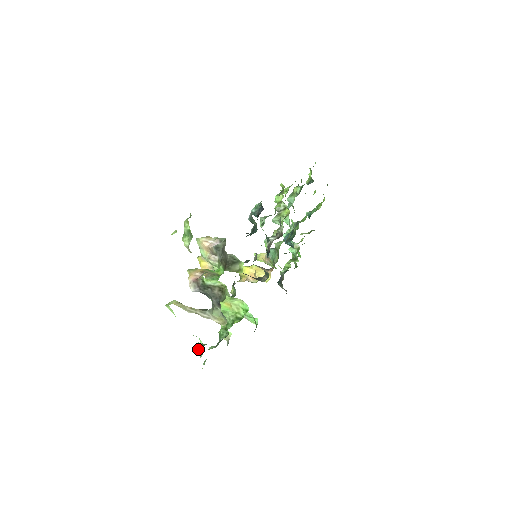
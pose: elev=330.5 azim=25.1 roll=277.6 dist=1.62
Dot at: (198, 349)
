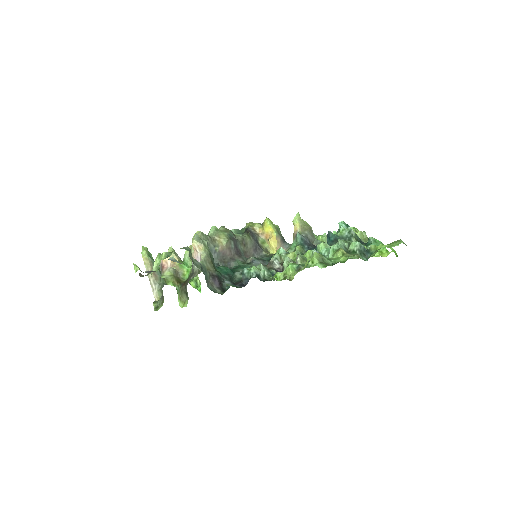
Dot at: occluded
